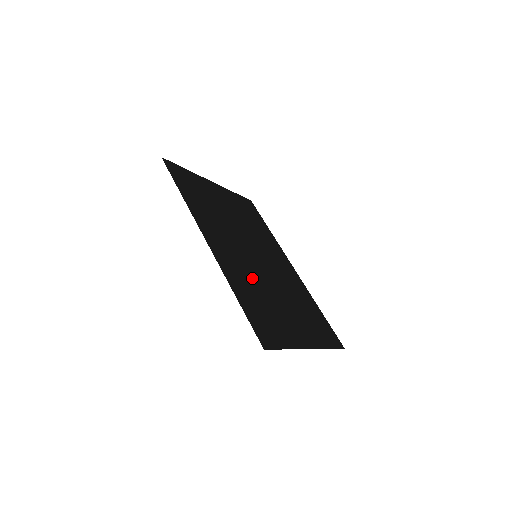
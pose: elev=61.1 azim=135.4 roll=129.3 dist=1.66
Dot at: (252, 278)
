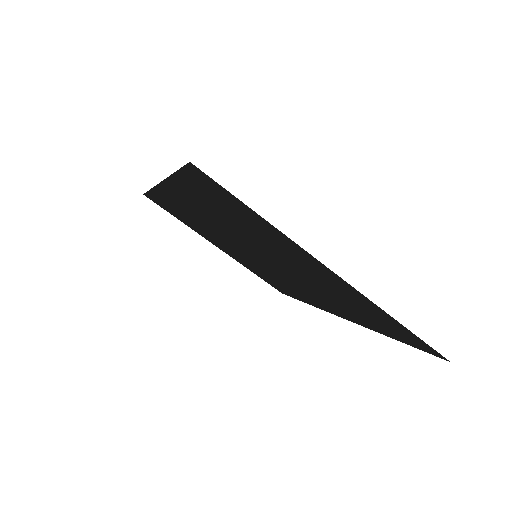
Dot at: (229, 227)
